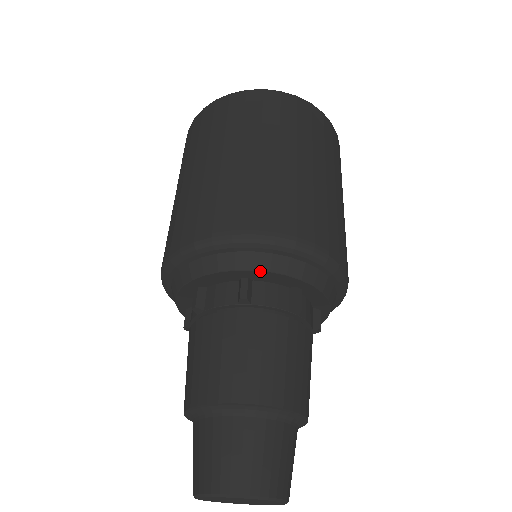
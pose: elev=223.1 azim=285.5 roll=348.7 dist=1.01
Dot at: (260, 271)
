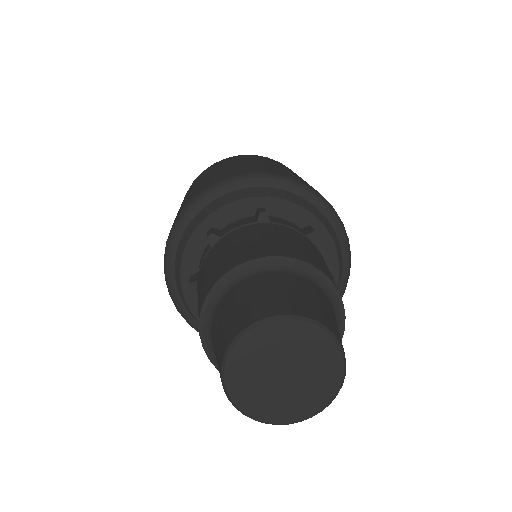
Dot at: (276, 198)
